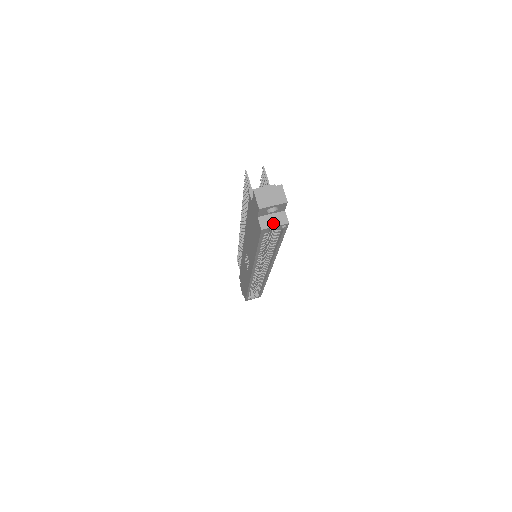
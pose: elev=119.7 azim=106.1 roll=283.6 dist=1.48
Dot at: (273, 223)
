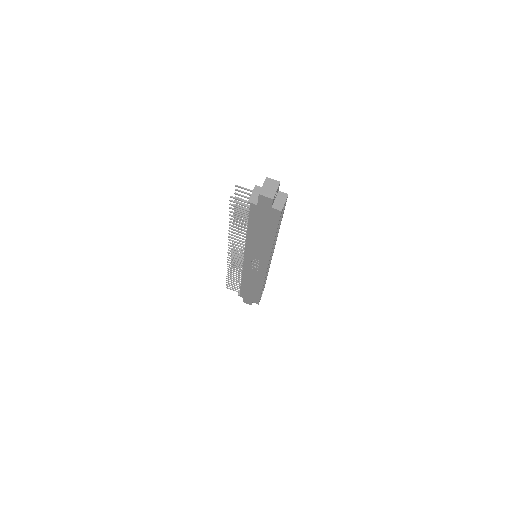
Dot at: (282, 202)
